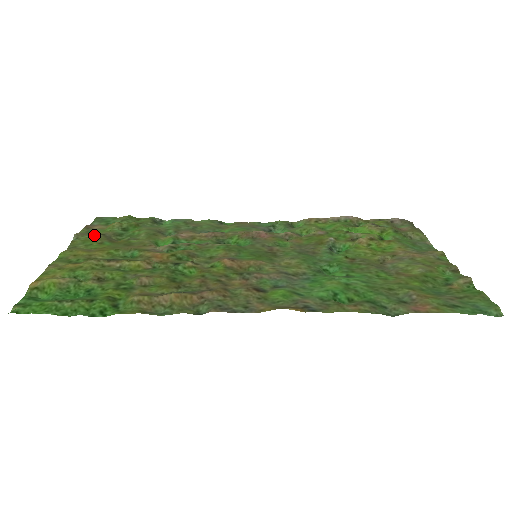
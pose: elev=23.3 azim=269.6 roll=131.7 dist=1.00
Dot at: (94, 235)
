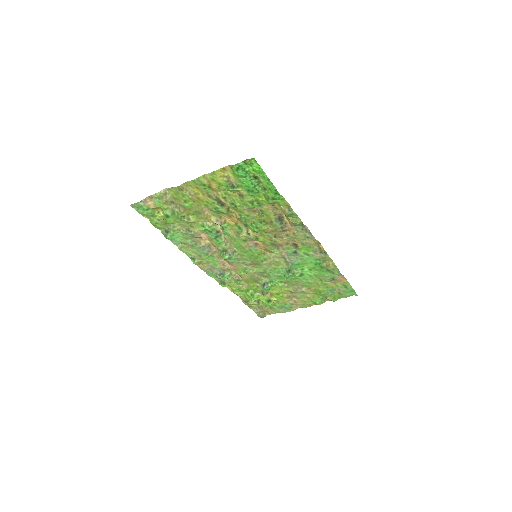
Dot at: (172, 198)
